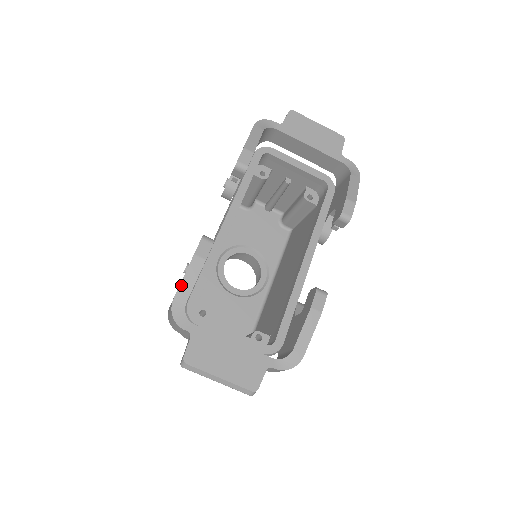
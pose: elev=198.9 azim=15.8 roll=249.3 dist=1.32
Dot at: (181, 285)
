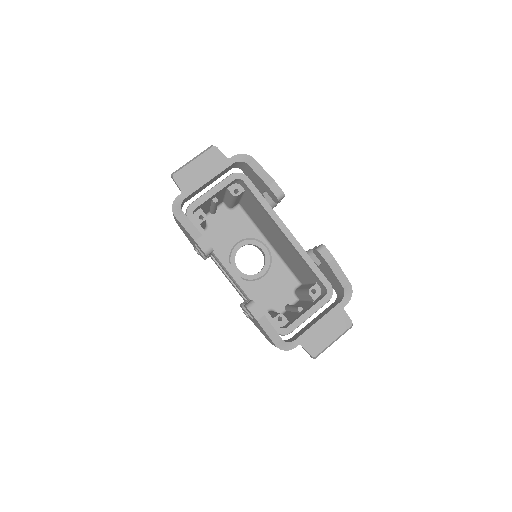
Dot at: (270, 337)
